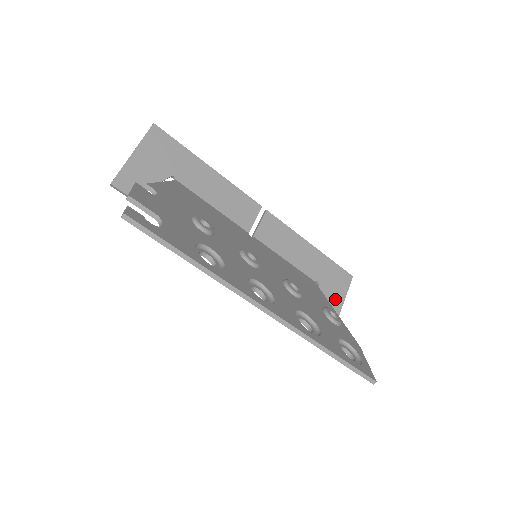
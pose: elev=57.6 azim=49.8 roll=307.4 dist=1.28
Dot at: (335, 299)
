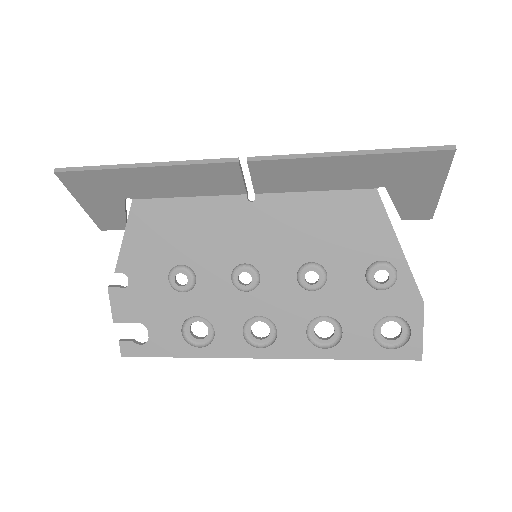
Dot at: (424, 188)
